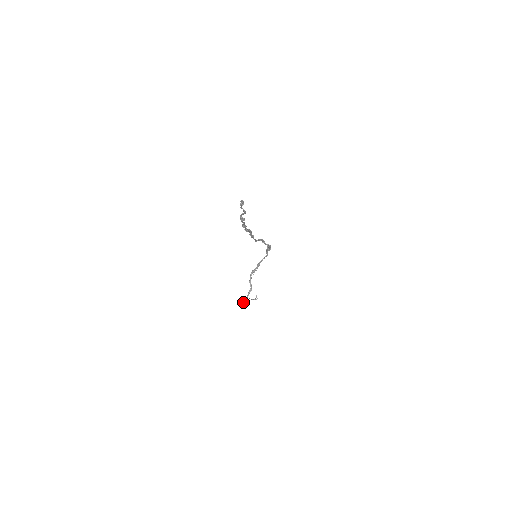
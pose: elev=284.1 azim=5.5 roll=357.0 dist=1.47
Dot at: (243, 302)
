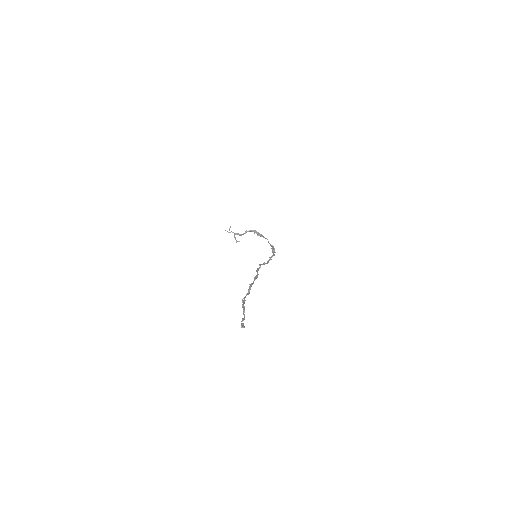
Dot at: occluded
